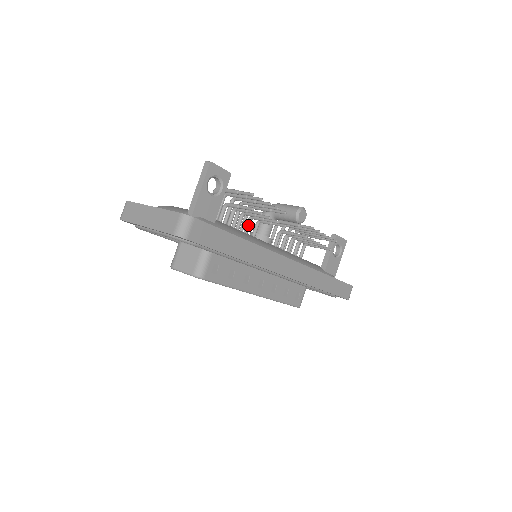
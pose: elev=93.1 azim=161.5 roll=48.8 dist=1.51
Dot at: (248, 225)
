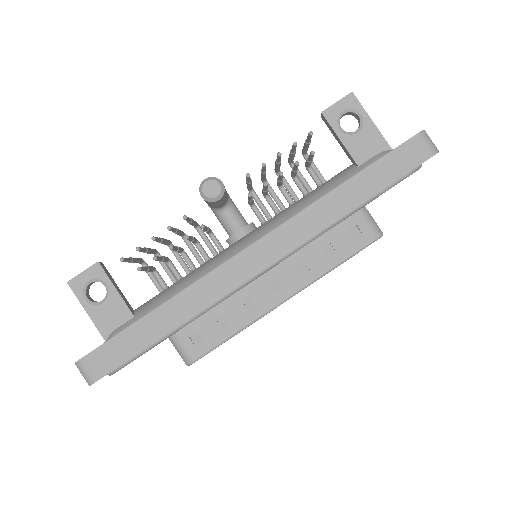
Dot at: (200, 252)
